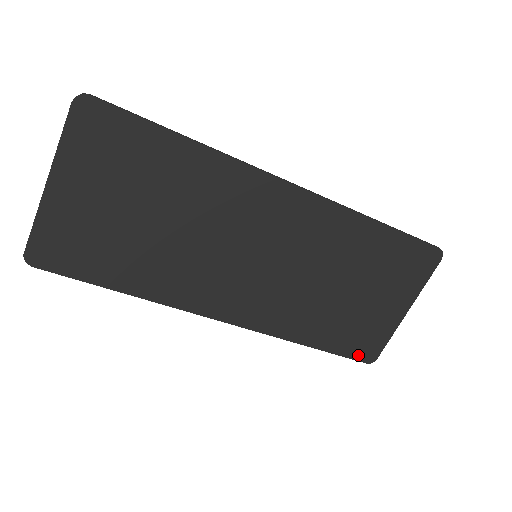
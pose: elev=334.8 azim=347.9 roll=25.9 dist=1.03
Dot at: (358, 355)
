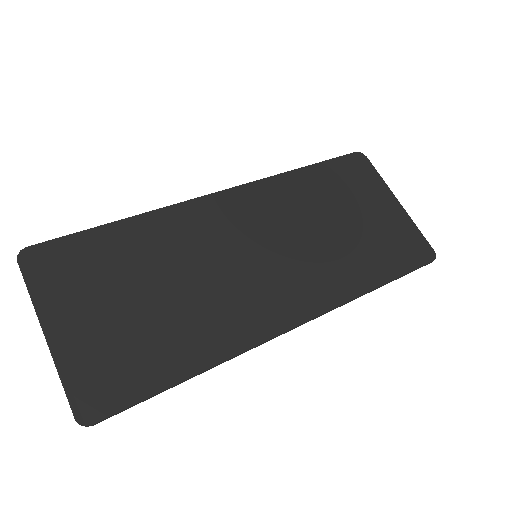
Dot at: (419, 260)
